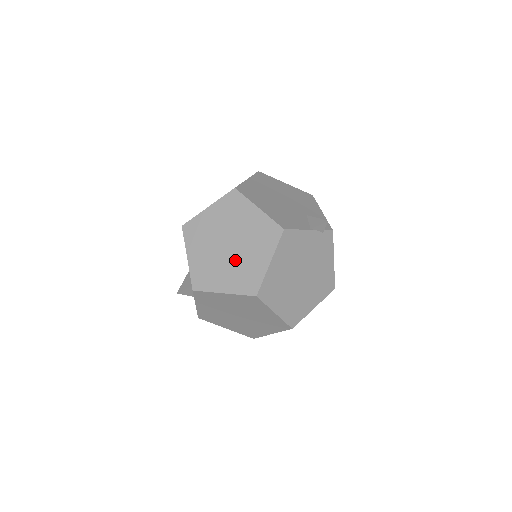
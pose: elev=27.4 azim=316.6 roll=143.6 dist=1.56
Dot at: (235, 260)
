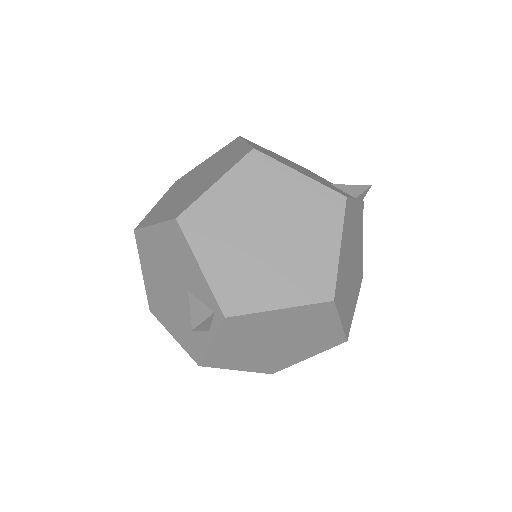
Dot at: (285, 254)
